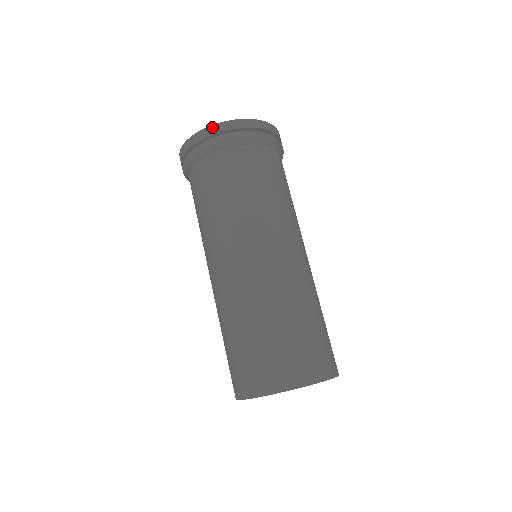
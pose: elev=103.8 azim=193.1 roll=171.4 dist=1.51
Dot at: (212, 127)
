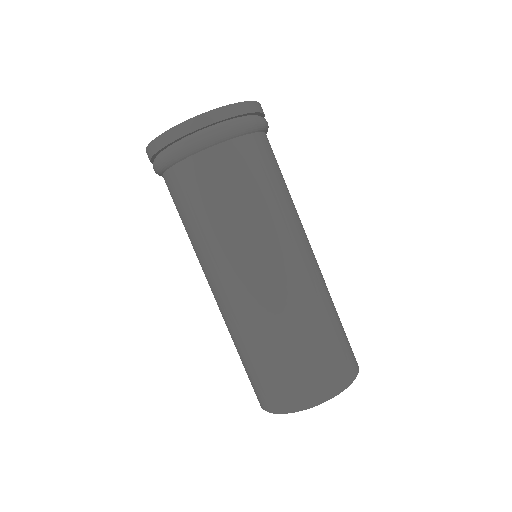
Dot at: (190, 121)
